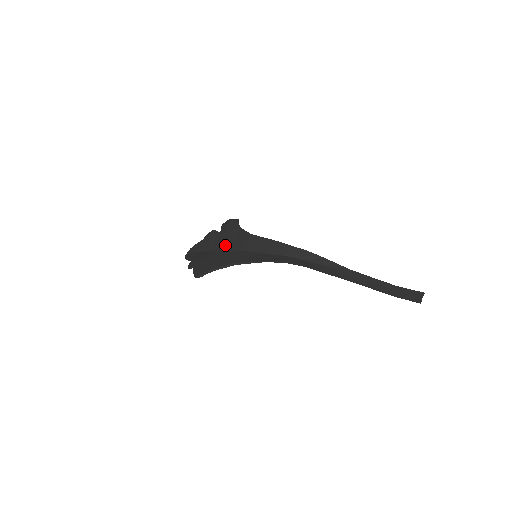
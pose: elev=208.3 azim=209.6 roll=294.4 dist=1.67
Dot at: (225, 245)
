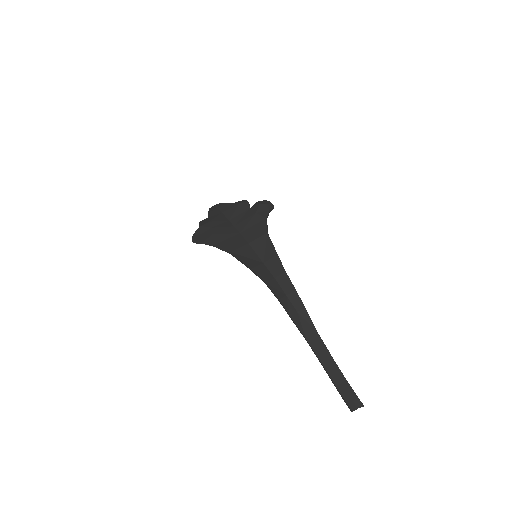
Dot at: (242, 225)
